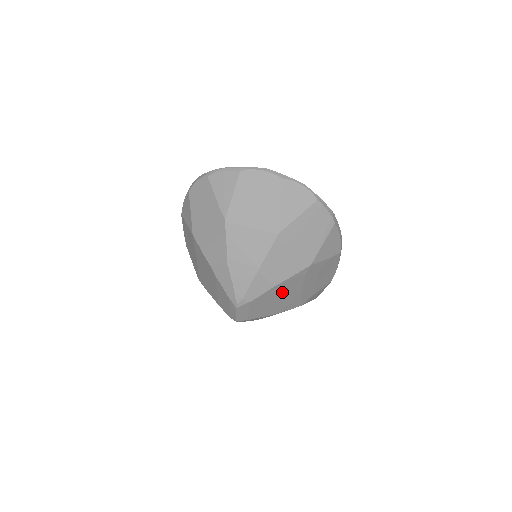
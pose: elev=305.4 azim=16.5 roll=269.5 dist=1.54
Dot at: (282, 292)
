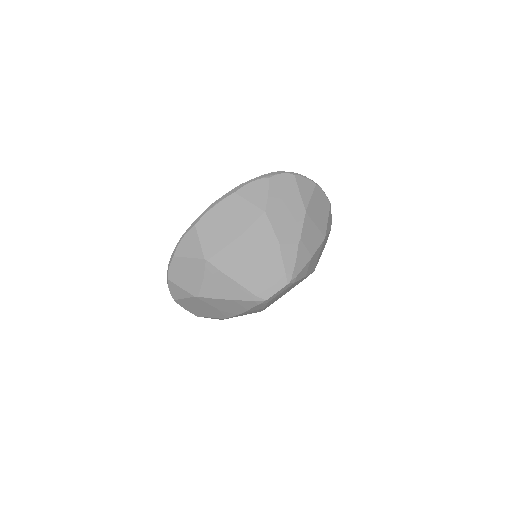
Dot at: (293, 286)
